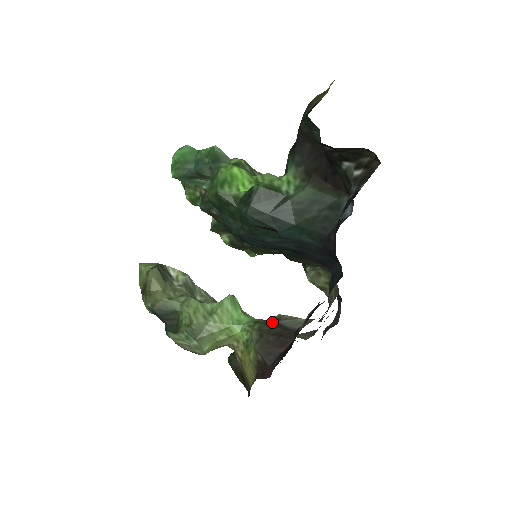
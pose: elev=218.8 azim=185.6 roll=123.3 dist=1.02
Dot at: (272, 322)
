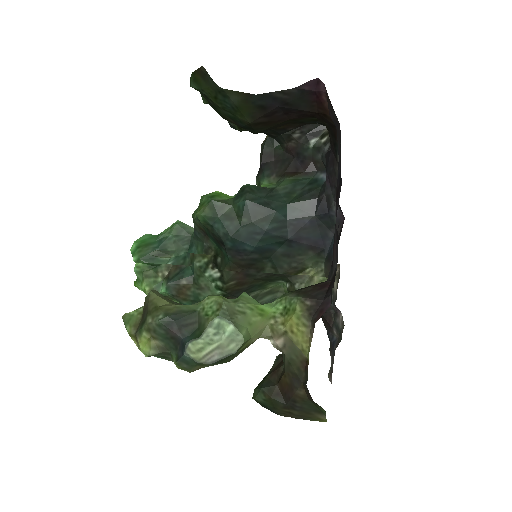
Dot at: occluded
